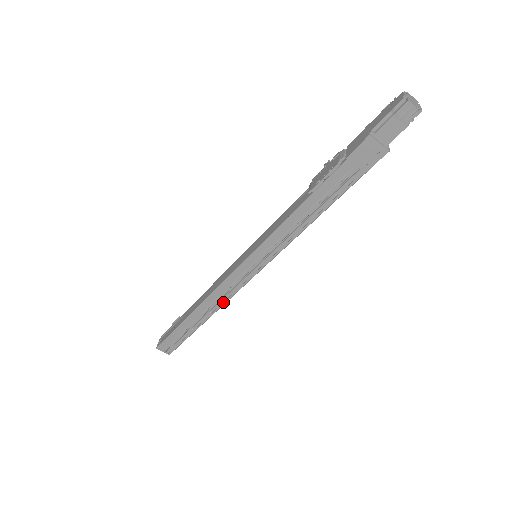
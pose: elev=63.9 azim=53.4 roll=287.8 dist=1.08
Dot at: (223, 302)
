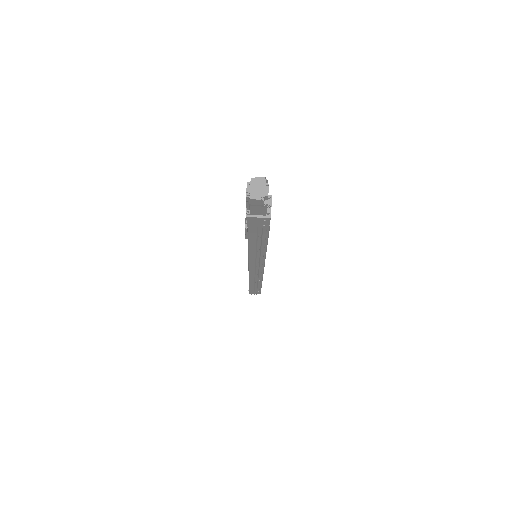
Dot at: (261, 277)
